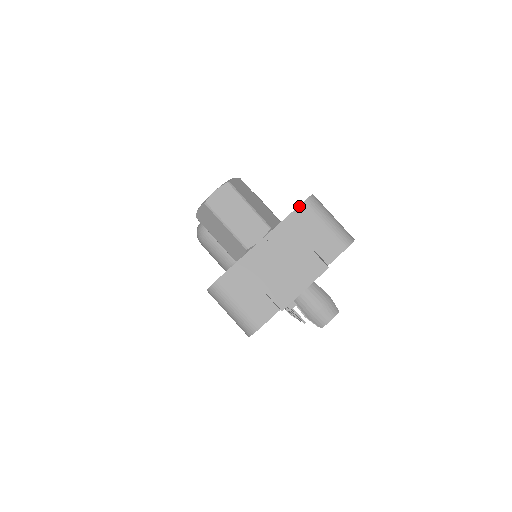
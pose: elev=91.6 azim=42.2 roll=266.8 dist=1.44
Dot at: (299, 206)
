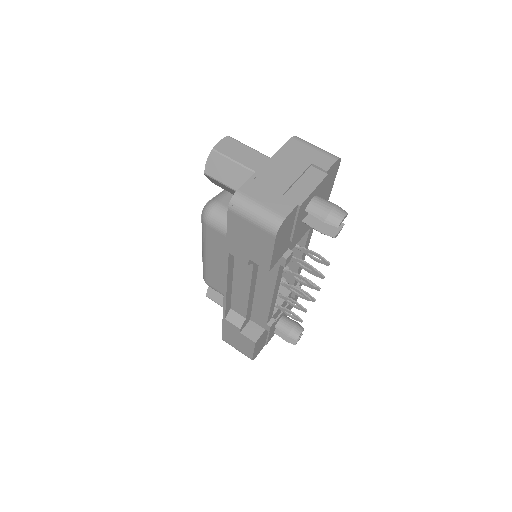
Dot at: (289, 140)
